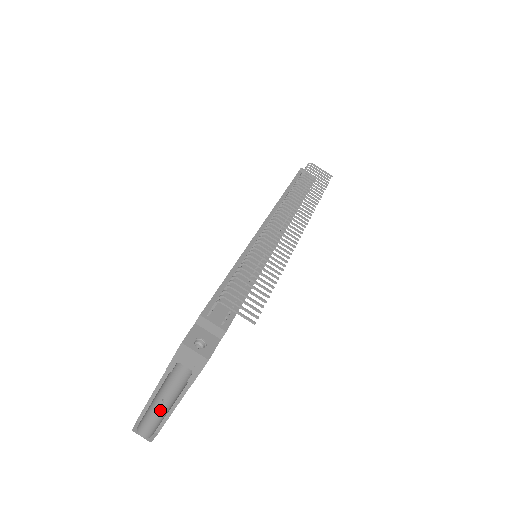
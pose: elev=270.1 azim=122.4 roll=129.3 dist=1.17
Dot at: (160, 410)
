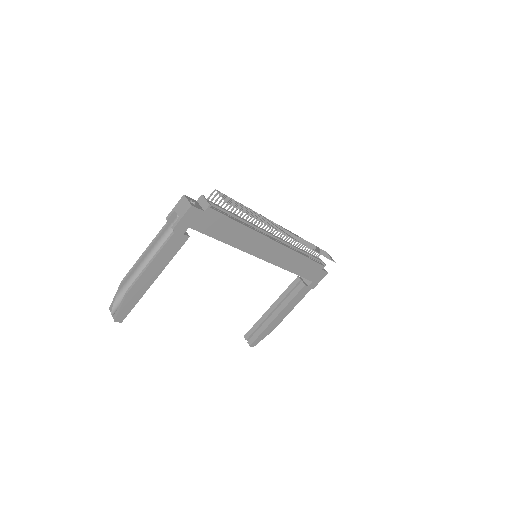
Dot at: occluded
